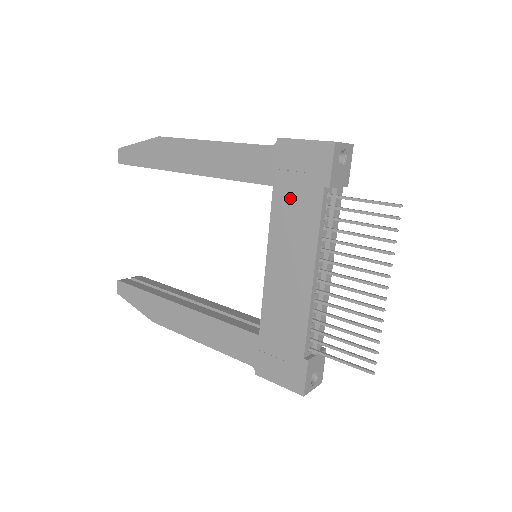
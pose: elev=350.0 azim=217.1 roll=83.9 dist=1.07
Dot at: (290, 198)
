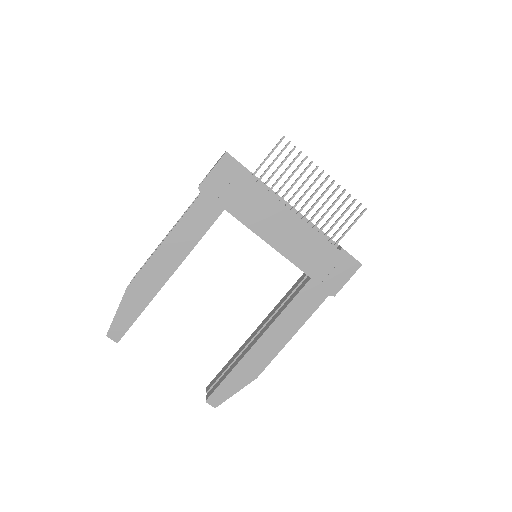
Dot at: (239, 201)
